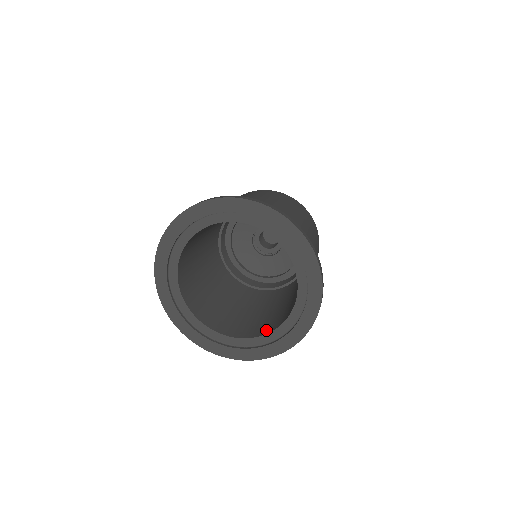
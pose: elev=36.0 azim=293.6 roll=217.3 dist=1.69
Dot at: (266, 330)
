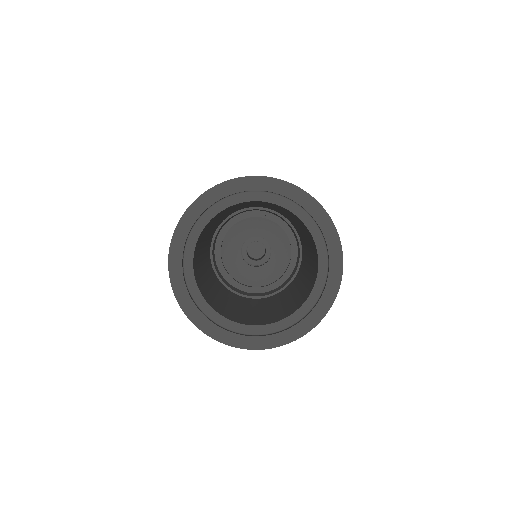
Dot at: (251, 322)
